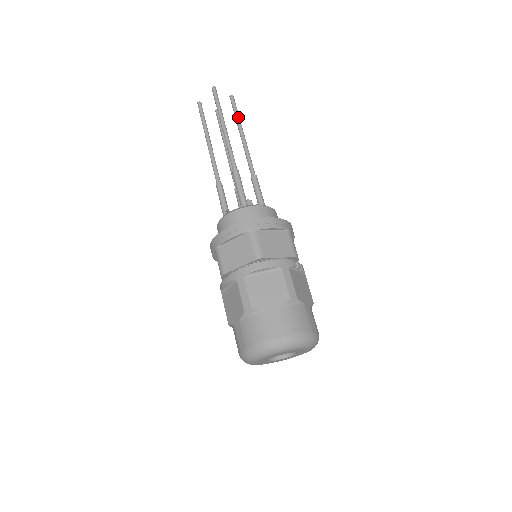
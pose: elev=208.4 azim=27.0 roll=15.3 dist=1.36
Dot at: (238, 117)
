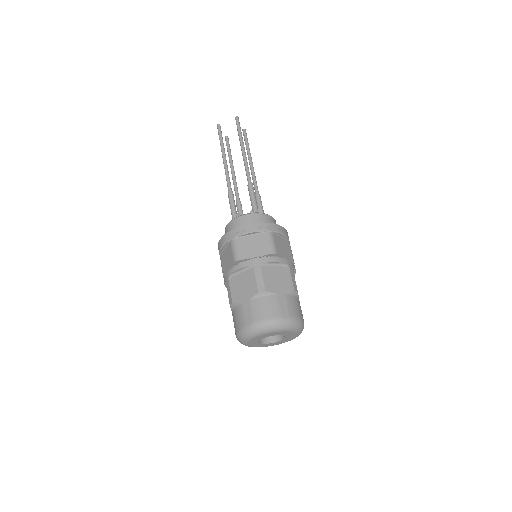
Dot at: occluded
